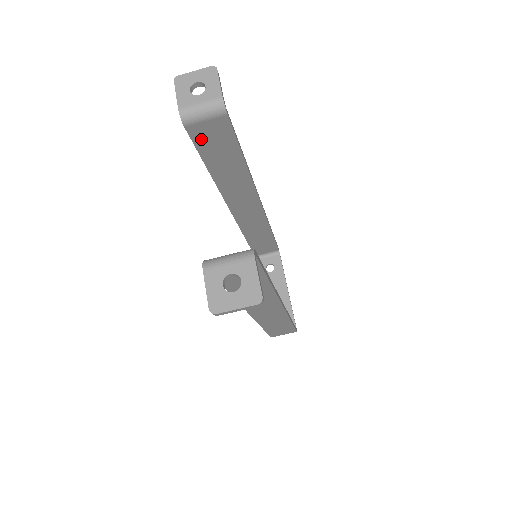
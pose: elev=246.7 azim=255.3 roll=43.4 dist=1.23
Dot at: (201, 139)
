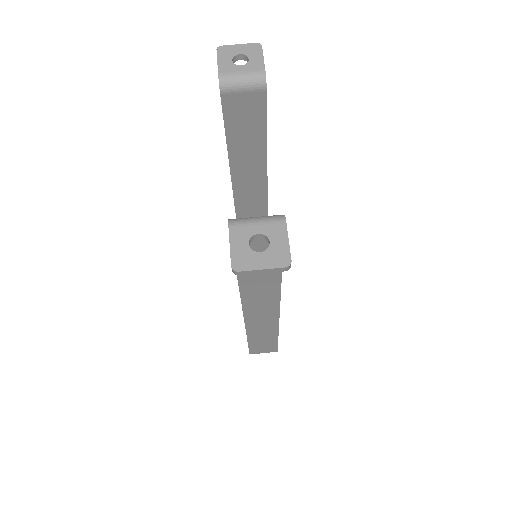
Dot at: (232, 113)
